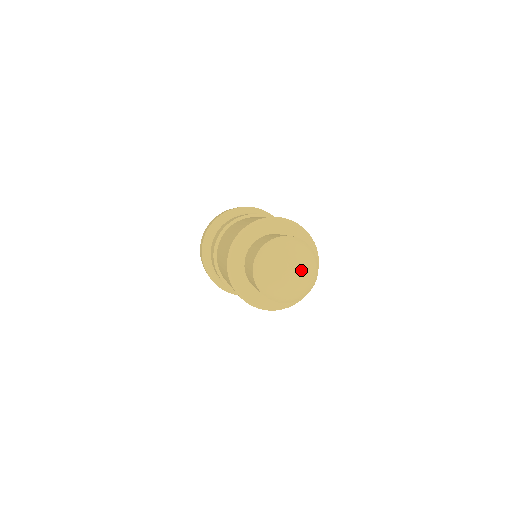
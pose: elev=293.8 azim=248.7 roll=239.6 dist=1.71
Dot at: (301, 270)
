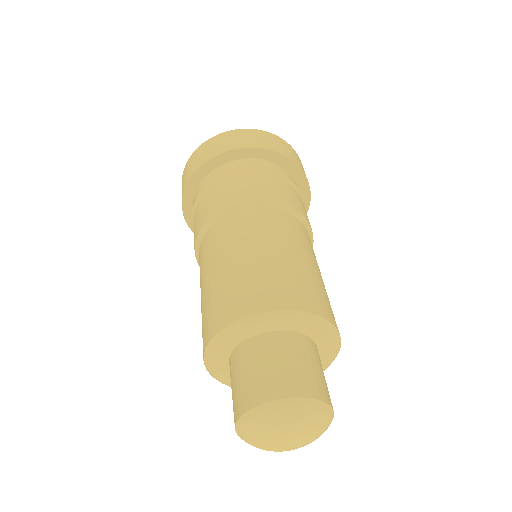
Dot at: (306, 439)
